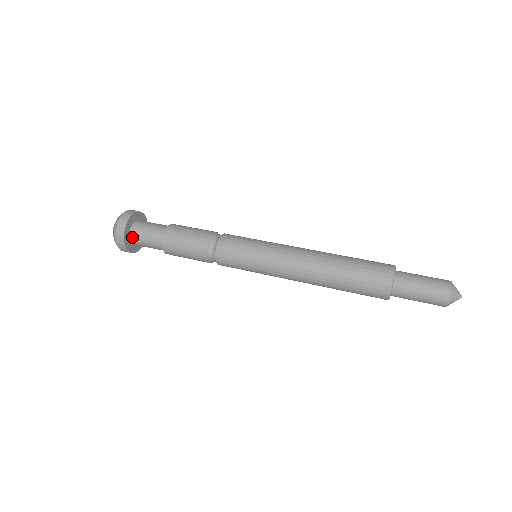
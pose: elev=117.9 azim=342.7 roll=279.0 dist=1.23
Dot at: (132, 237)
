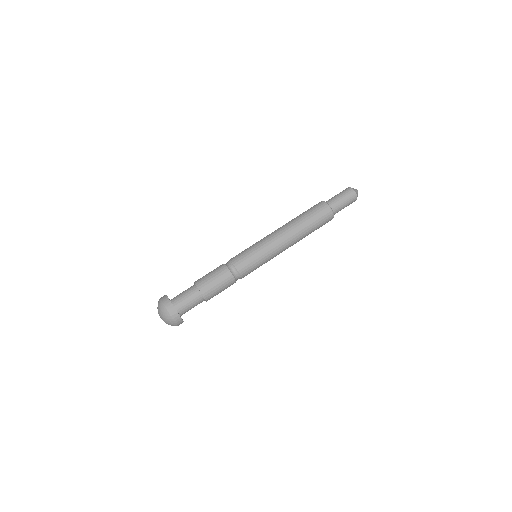
Dot at: (178, 309)
